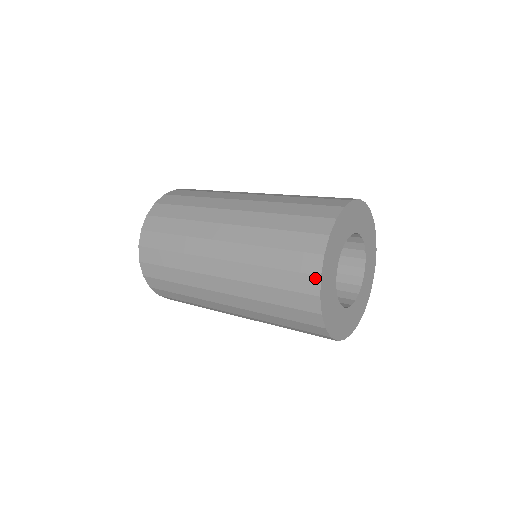
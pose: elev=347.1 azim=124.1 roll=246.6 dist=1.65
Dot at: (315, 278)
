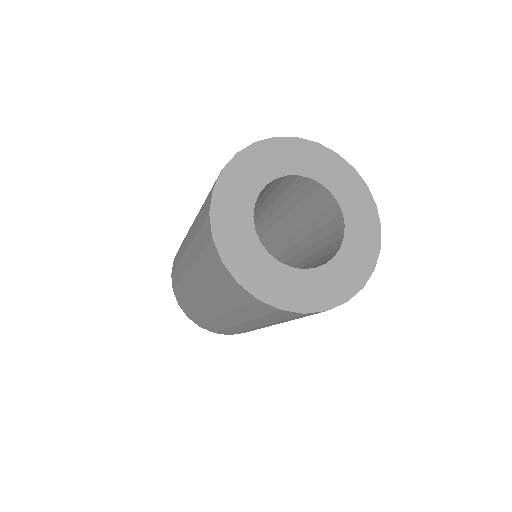
Dot at: (210, 195)
